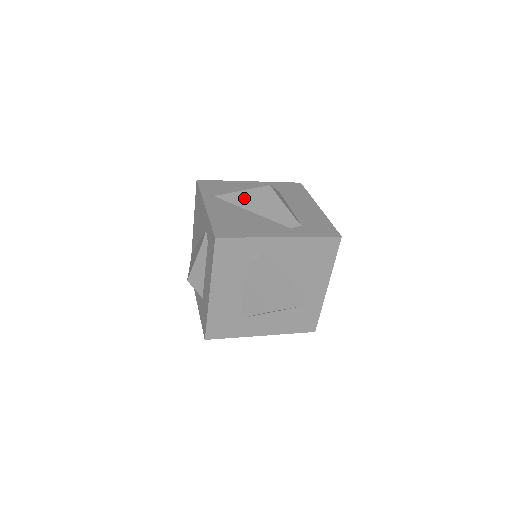
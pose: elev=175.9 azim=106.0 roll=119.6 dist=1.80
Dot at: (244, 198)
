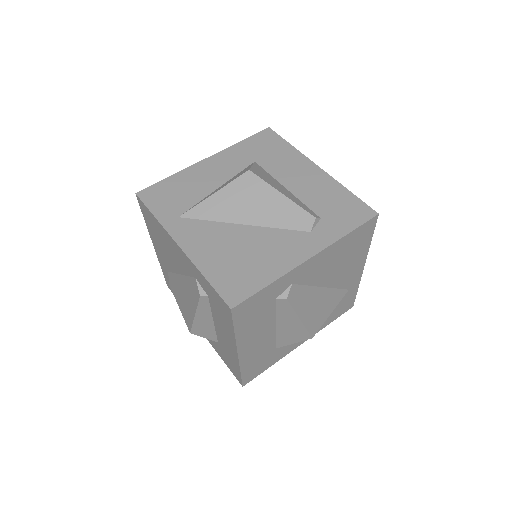
Dot at: (223, 205)
